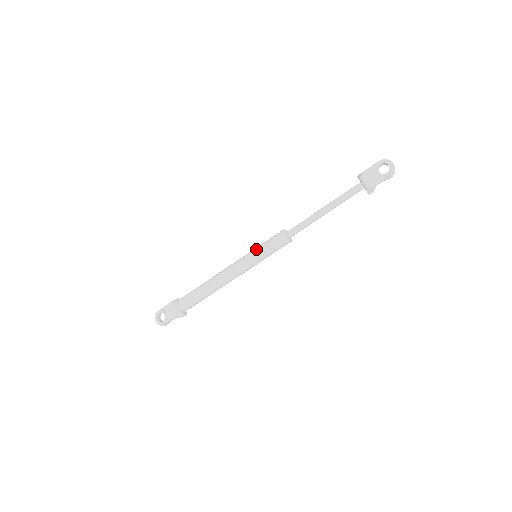
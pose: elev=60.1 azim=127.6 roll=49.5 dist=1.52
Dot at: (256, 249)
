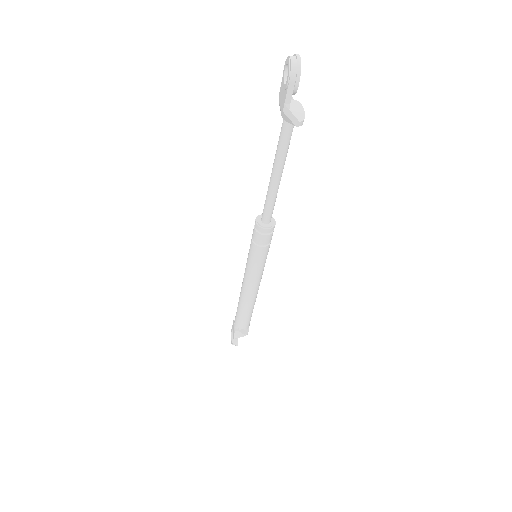
Dot at: occluded
